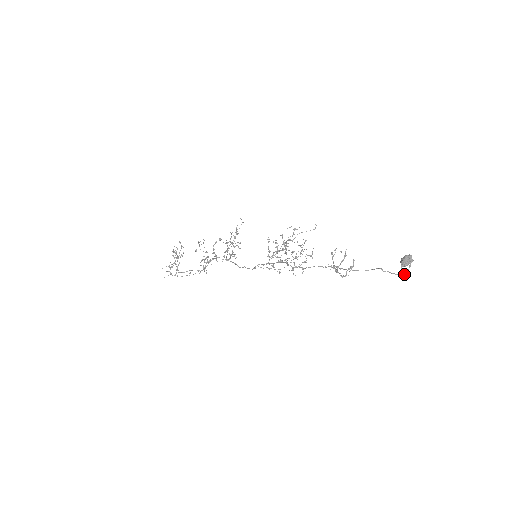
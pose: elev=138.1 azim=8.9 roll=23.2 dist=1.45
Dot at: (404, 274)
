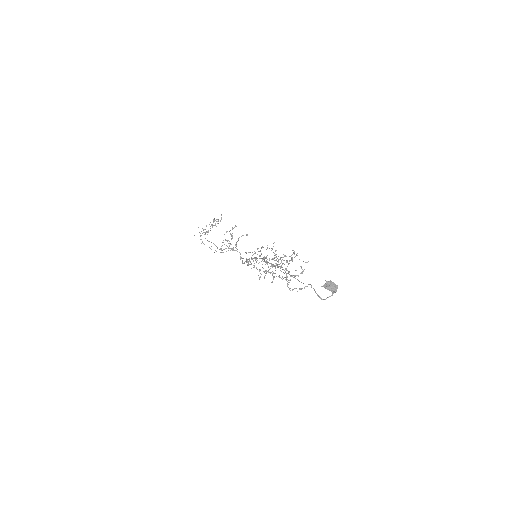
Dot at: (323, 299)
